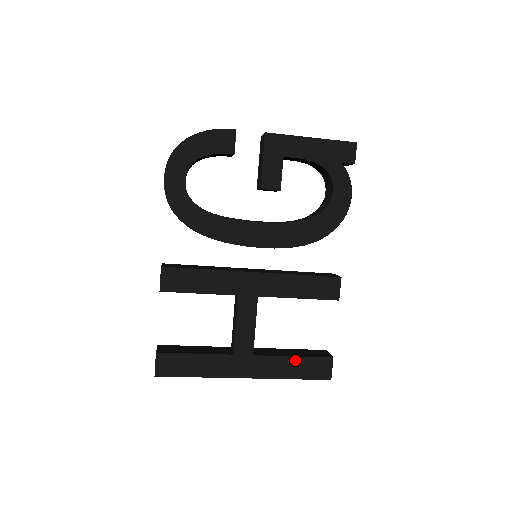
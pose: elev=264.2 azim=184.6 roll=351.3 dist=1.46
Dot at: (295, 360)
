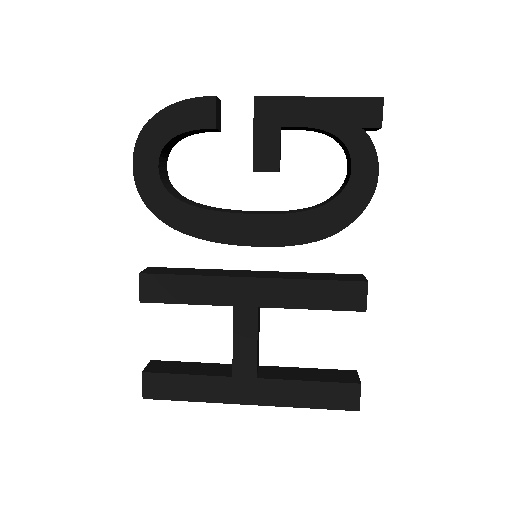
Dot at: (310, 385)
